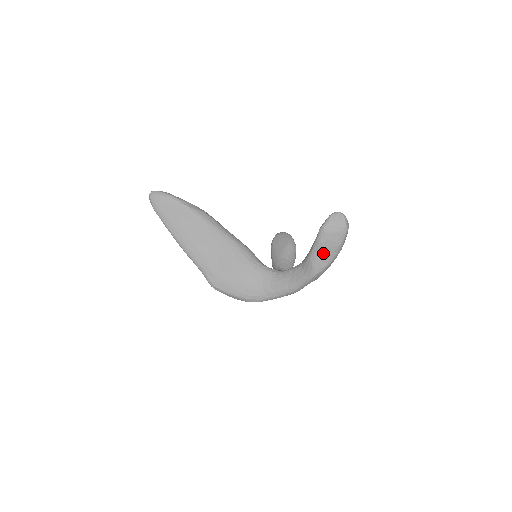
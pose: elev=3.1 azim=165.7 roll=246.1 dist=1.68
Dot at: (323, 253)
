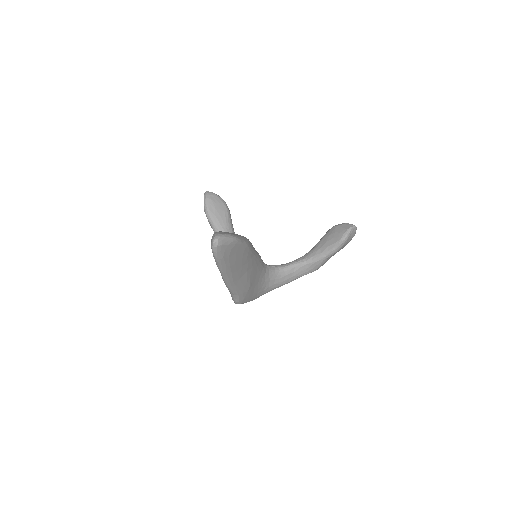
Dot at: occluded
